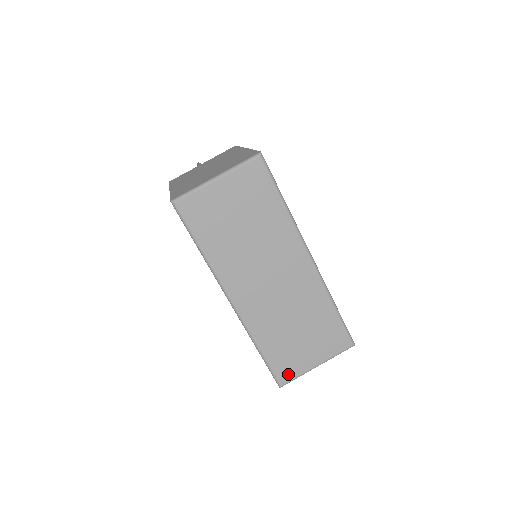
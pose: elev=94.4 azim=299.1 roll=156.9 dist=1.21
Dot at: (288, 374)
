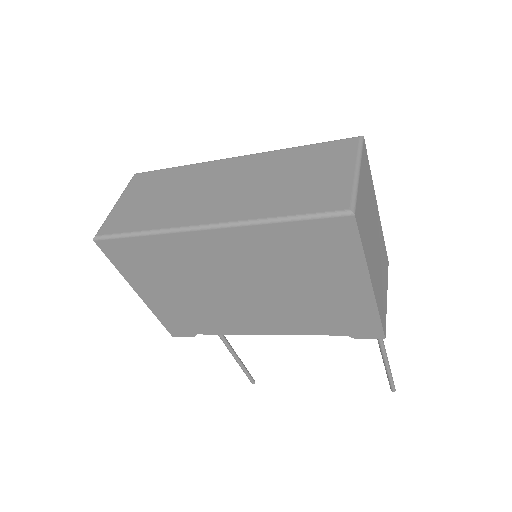
Dot at: (339, 199)
